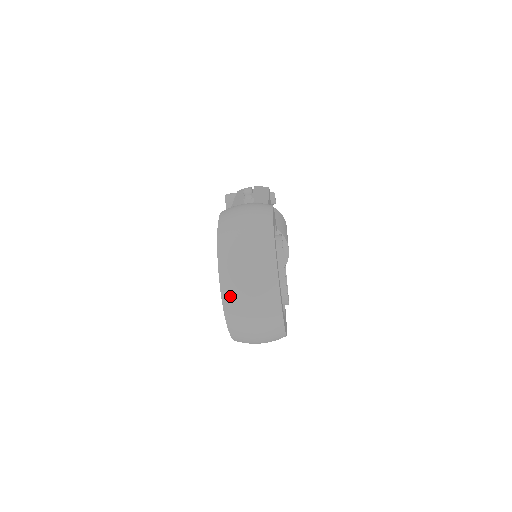
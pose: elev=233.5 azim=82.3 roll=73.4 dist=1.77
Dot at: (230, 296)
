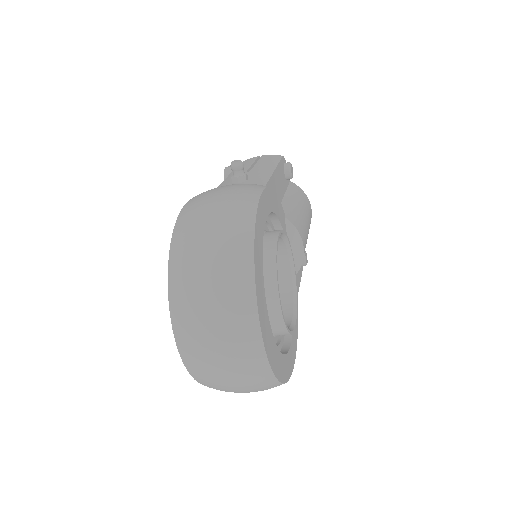
Dot at: (185, 335)
